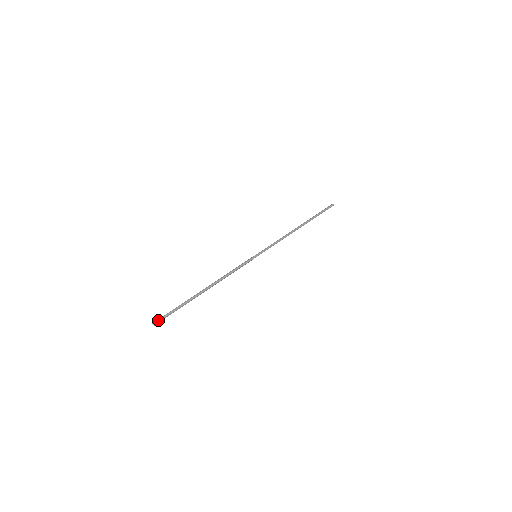
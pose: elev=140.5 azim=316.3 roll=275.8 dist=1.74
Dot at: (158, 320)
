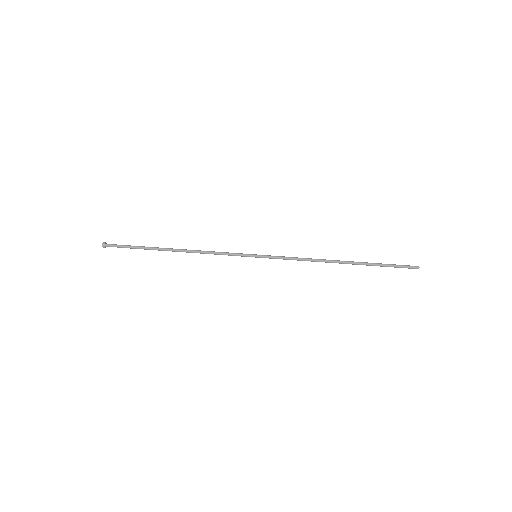
Dot at: (108, 245)
